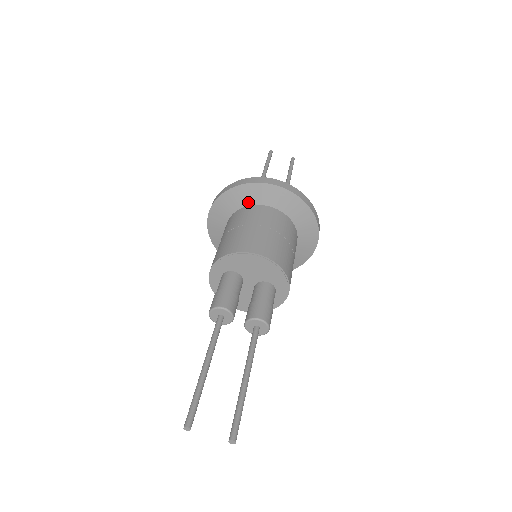
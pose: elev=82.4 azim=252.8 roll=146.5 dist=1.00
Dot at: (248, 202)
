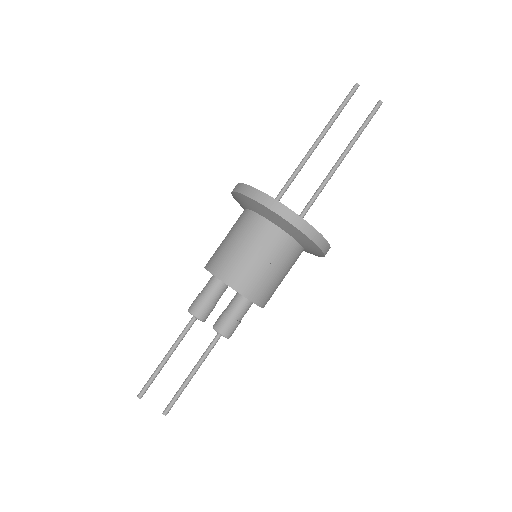
Dot at: (259, 212)
